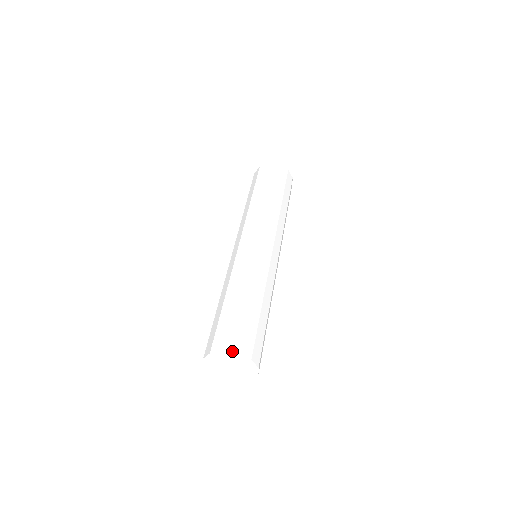
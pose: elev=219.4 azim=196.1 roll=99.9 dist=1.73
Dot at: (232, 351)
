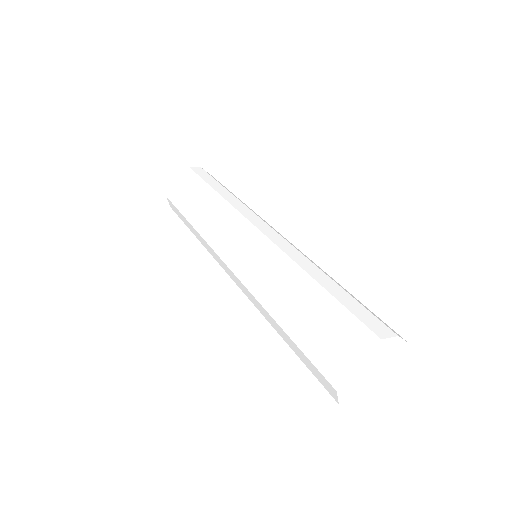
Dot at: (352, 359)
